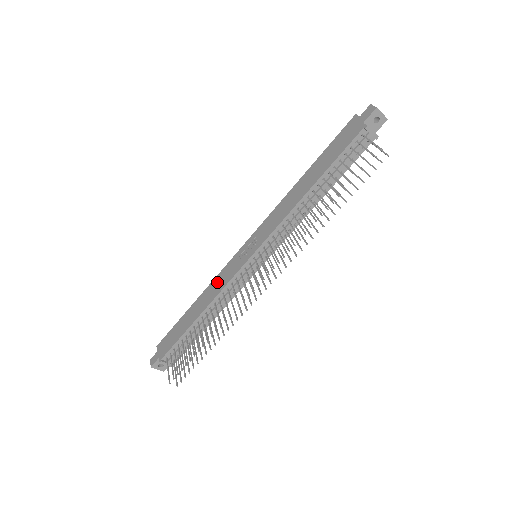
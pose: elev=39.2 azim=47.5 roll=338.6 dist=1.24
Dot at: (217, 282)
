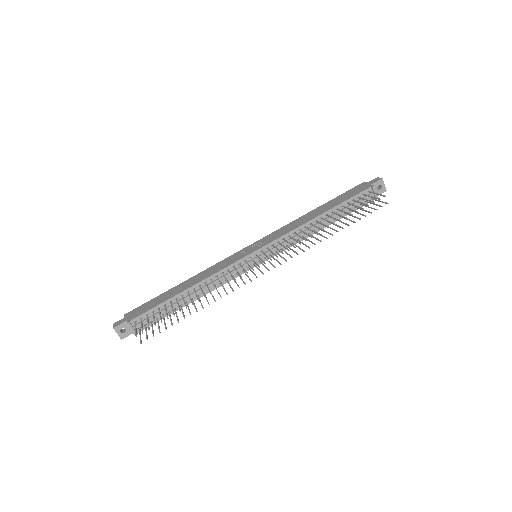
Dot at: (212, 268)
